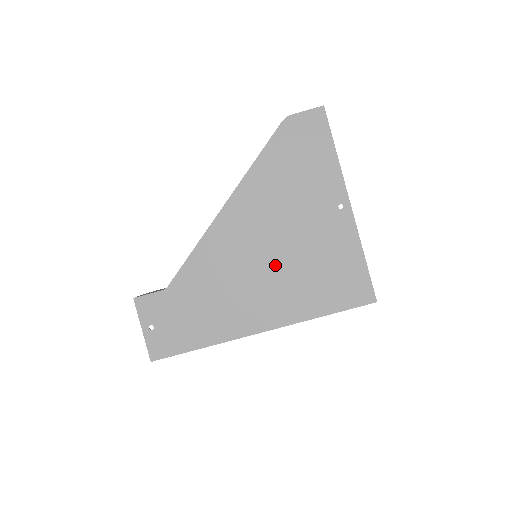
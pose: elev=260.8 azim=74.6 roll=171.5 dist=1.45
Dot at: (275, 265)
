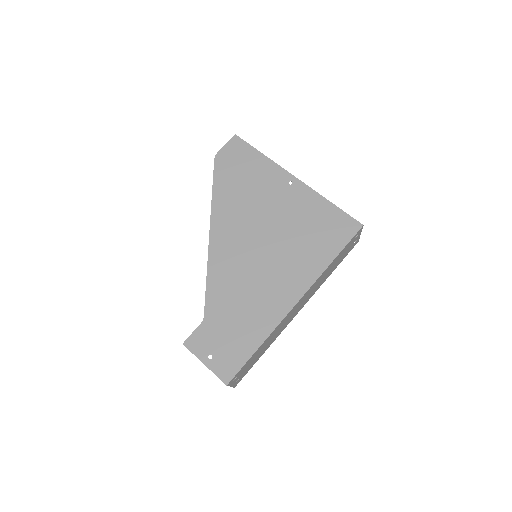
Dot at: (273, 249)
